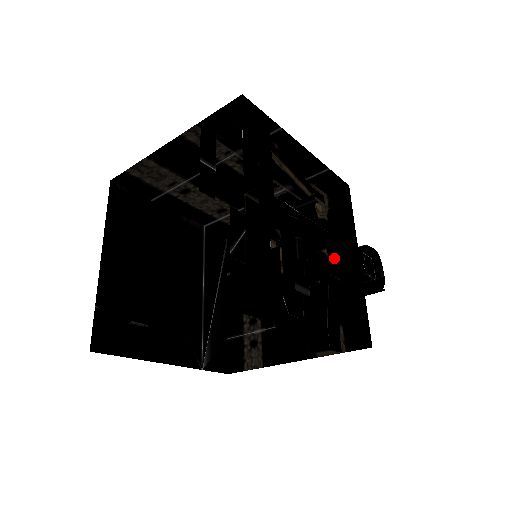
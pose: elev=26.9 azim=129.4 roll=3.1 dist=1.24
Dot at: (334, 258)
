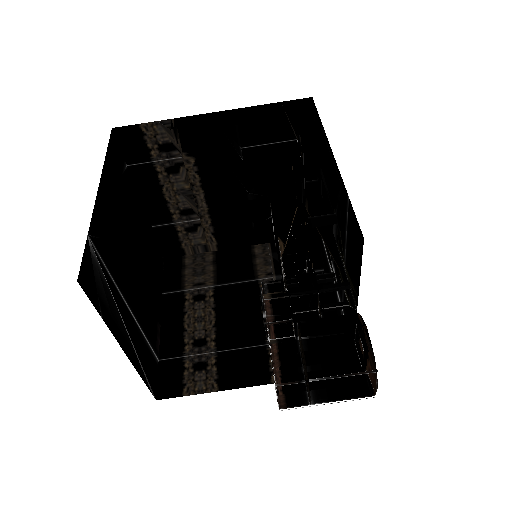
Dot at: occluded
